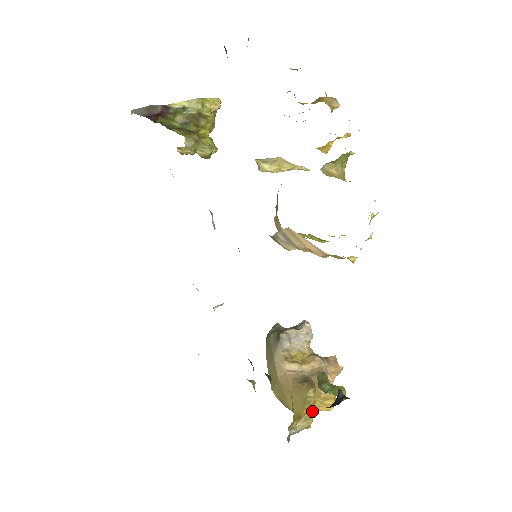
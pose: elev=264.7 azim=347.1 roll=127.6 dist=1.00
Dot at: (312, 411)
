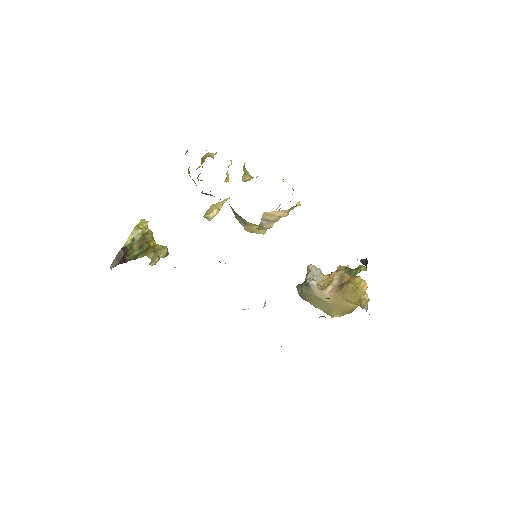
Dot at: (361, 290)
